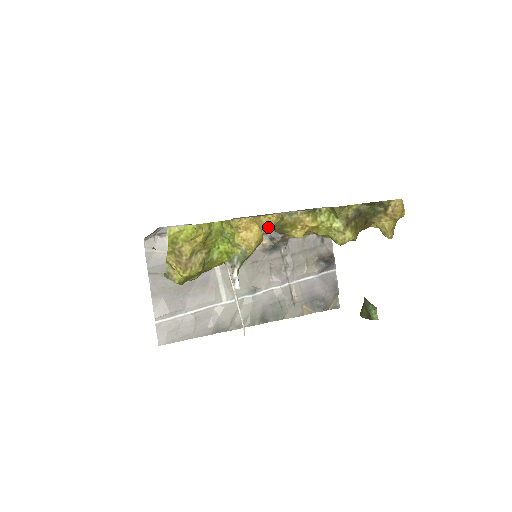
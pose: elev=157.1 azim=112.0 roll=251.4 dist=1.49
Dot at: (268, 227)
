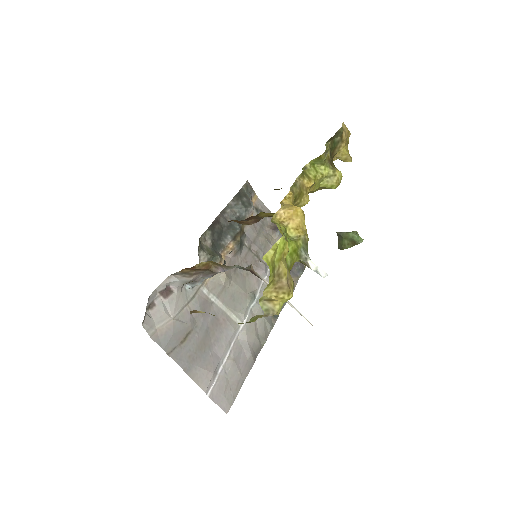
Dot at: occluded
